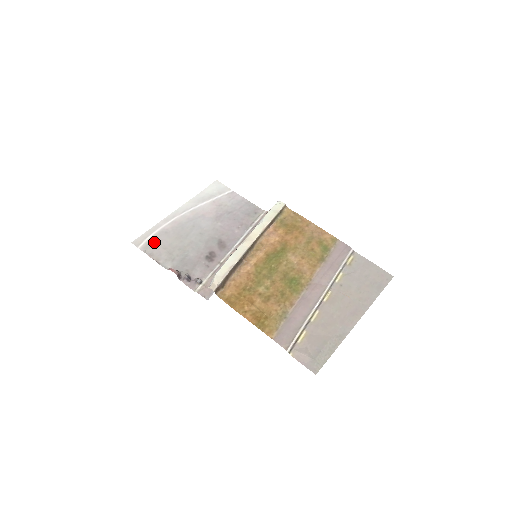
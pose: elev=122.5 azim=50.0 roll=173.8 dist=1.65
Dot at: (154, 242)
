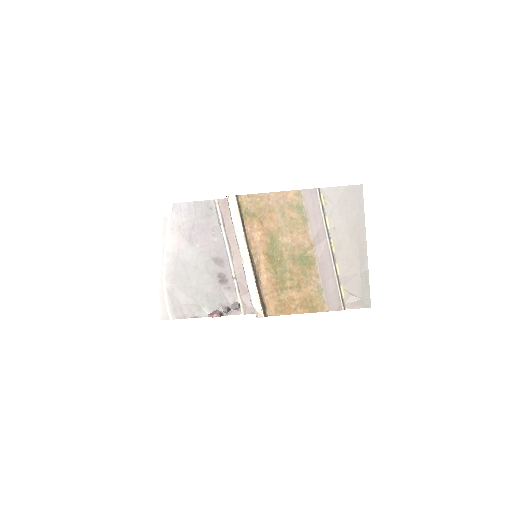
Dot at: (175, 305)
